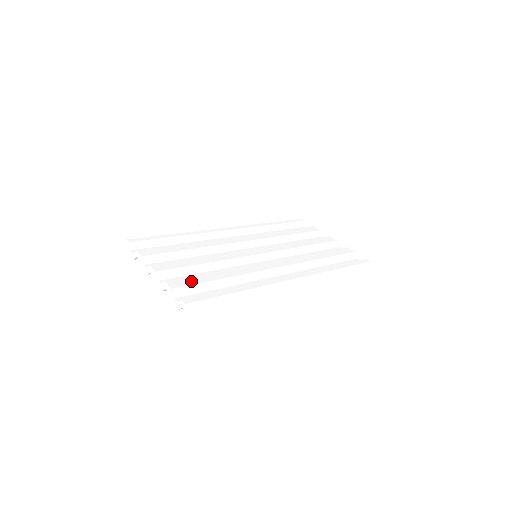
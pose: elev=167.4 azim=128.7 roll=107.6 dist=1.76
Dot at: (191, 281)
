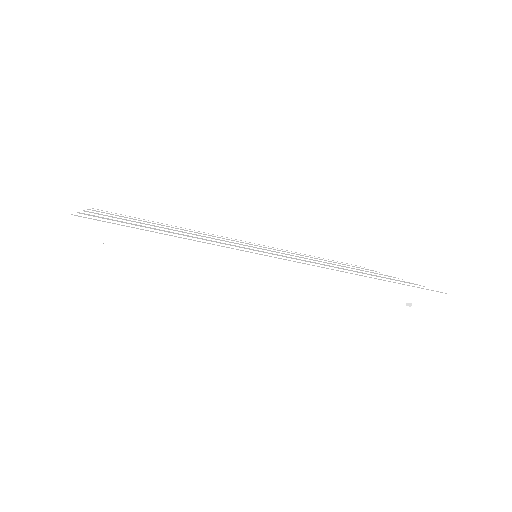
Dot at: (116, 220)
